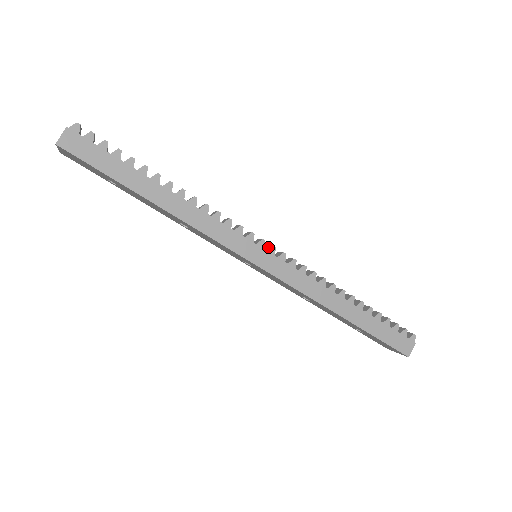
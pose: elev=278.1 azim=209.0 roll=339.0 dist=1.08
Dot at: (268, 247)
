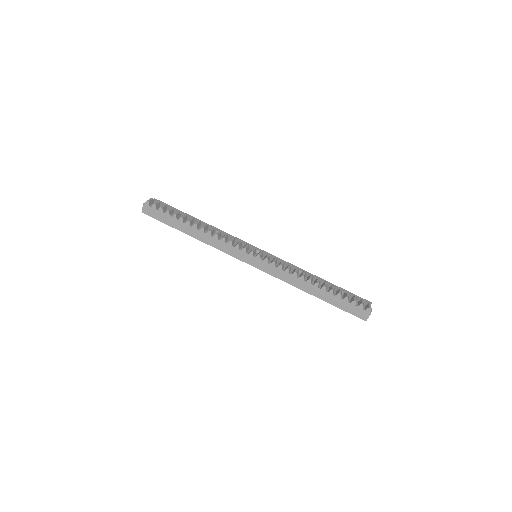
Dot at: (258, 254)
